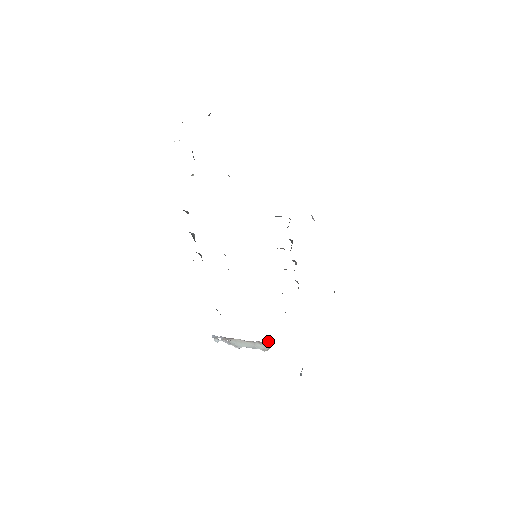
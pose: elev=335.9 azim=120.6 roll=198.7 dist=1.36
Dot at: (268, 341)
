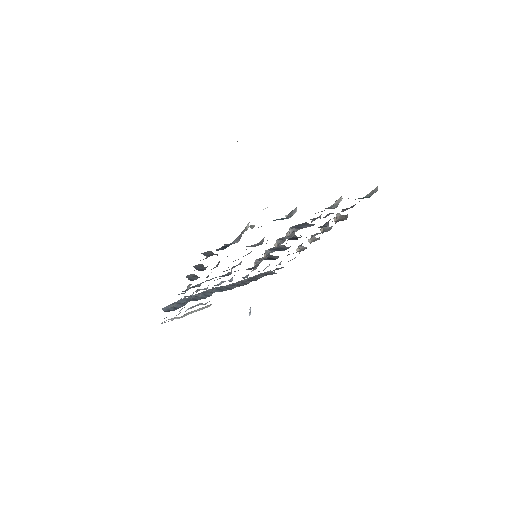
Dot at: occluded
